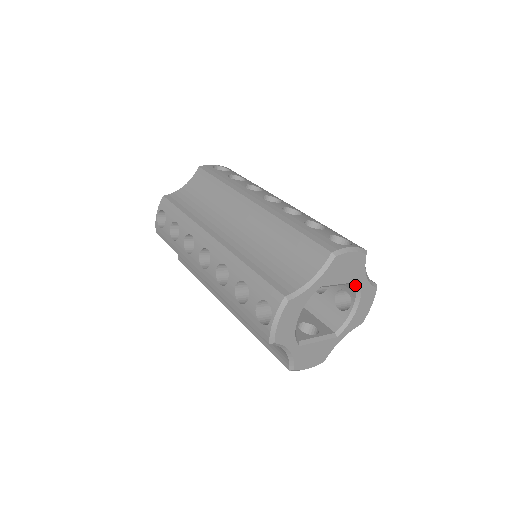
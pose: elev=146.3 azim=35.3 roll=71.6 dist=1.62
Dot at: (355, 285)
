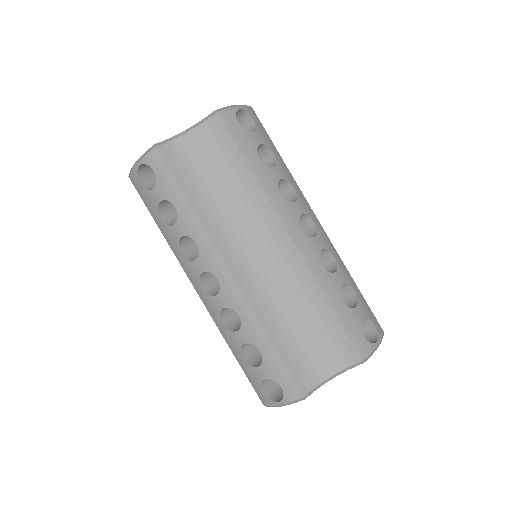
Dot at: occluded
